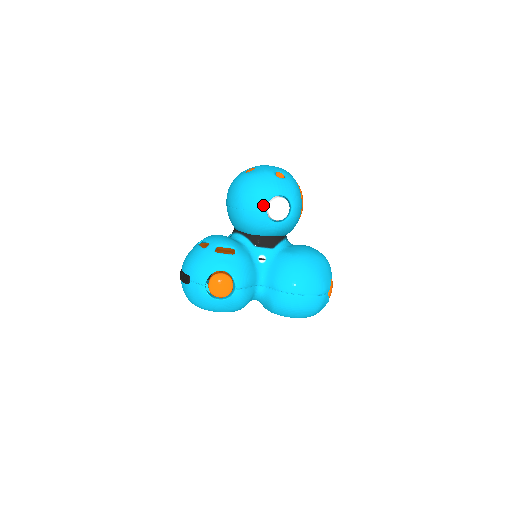
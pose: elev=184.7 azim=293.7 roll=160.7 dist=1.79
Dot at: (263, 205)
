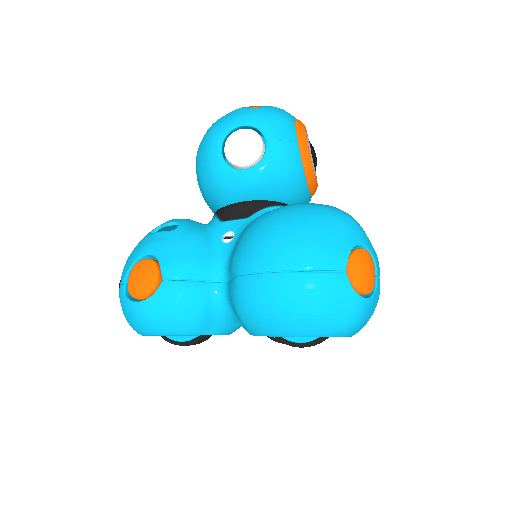
Dot at: (215, 146)
